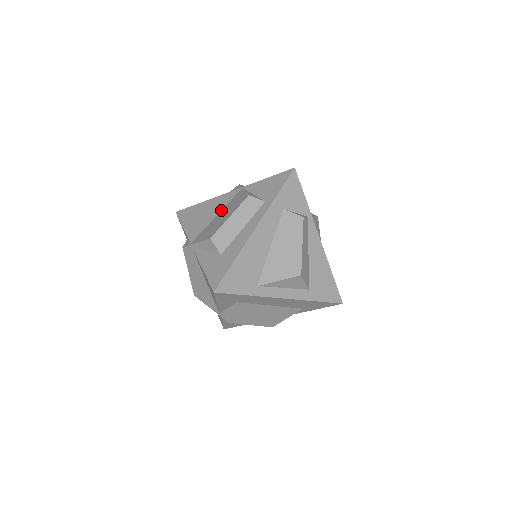
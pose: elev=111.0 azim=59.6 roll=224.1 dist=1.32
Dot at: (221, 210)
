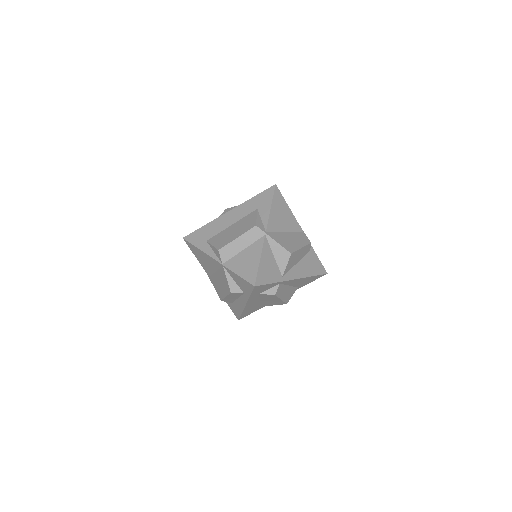
Dot at: (216, 271)
